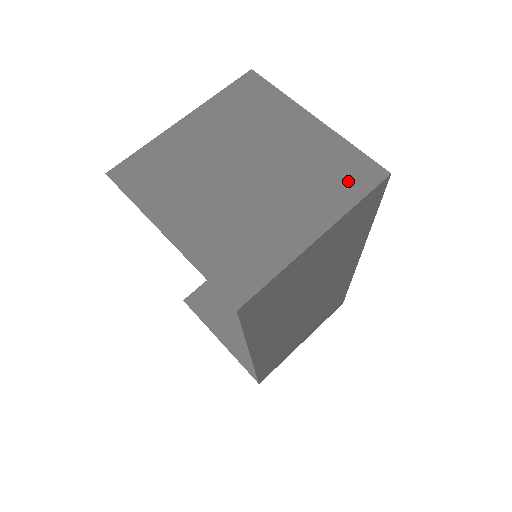
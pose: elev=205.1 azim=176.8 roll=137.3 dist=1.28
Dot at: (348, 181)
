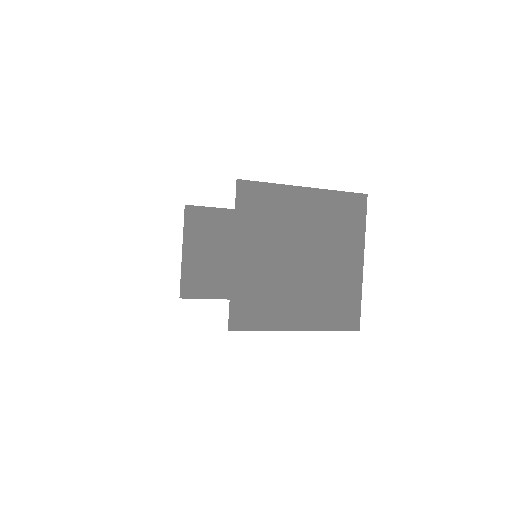
Dot at: (339, 315)
